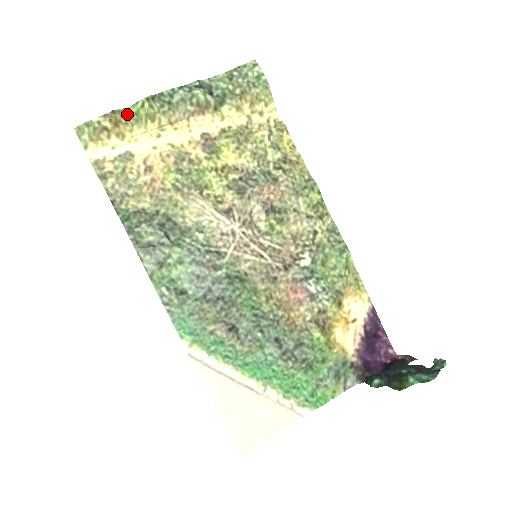
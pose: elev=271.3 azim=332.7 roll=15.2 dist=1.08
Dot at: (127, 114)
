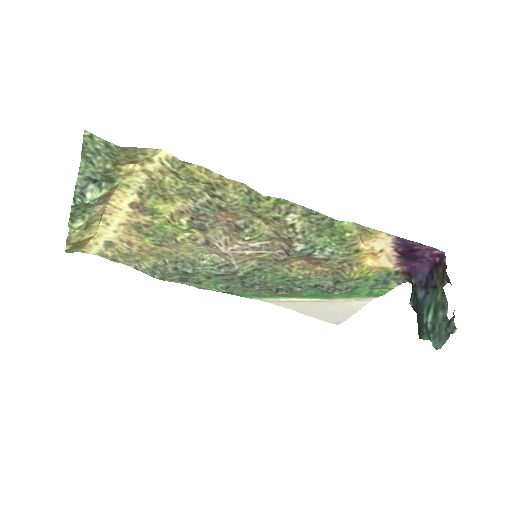
Dot at: (75, 234)
